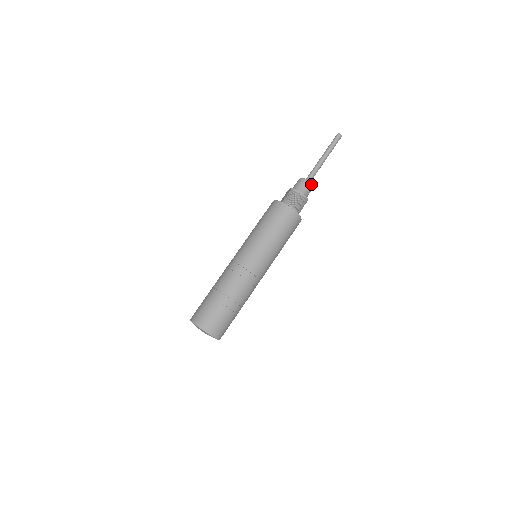
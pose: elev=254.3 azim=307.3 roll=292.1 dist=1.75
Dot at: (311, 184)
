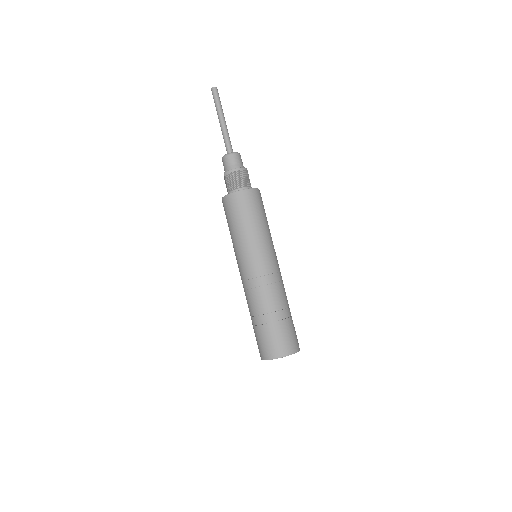
Dot at: (235, 153)
